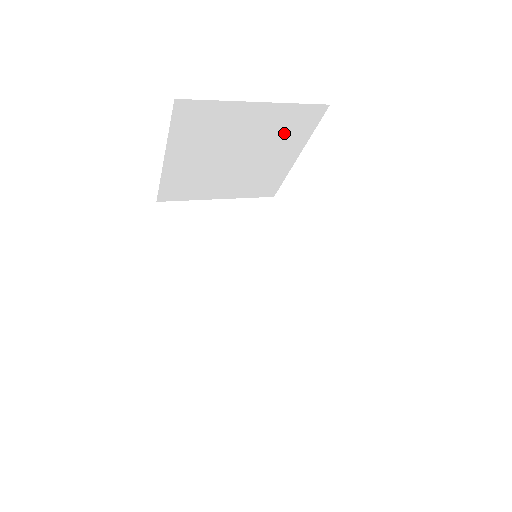
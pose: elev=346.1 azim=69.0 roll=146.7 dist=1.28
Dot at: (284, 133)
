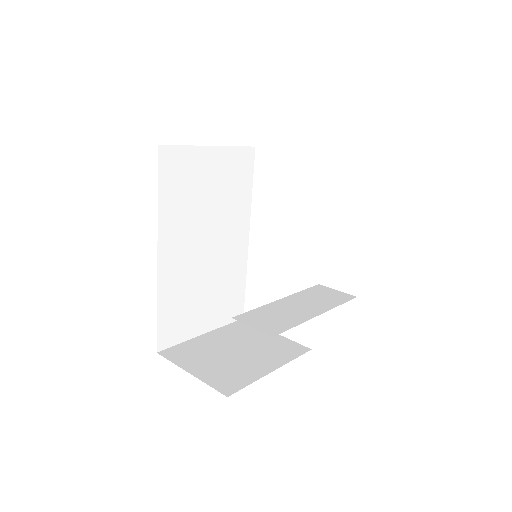
Dot at: occluded
